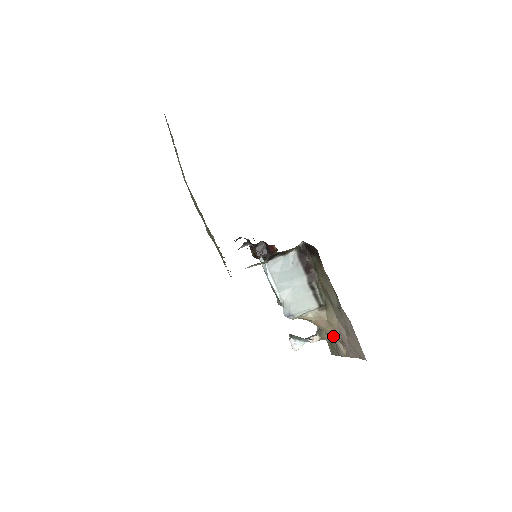
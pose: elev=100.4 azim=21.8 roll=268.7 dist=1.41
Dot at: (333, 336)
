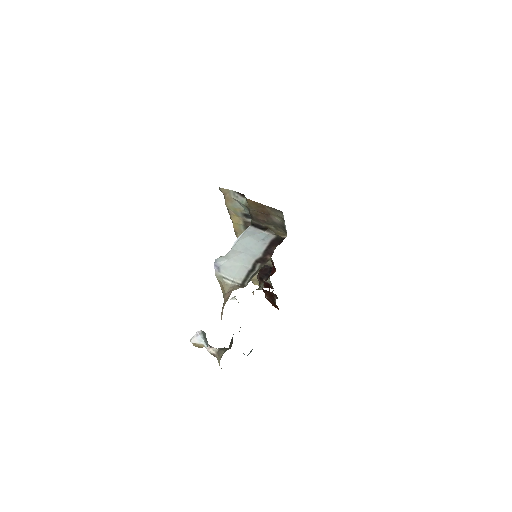
Dot at: (221, 315)
